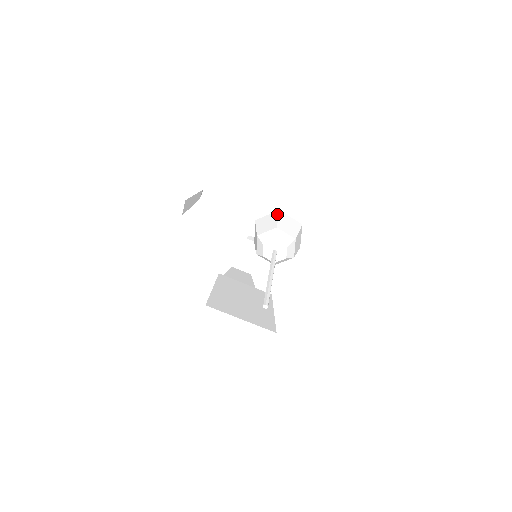
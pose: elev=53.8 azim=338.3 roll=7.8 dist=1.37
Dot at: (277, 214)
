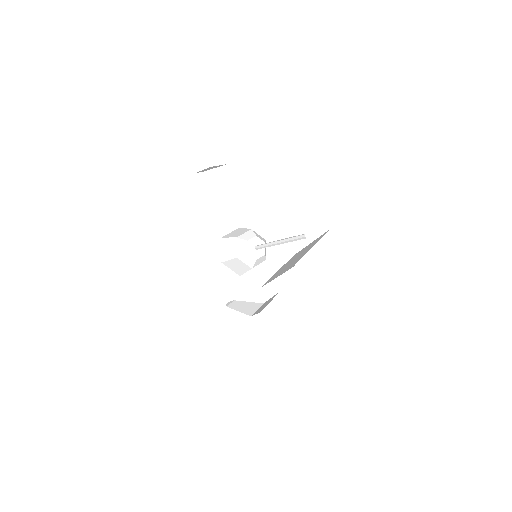
Dot at: (224, 239)
